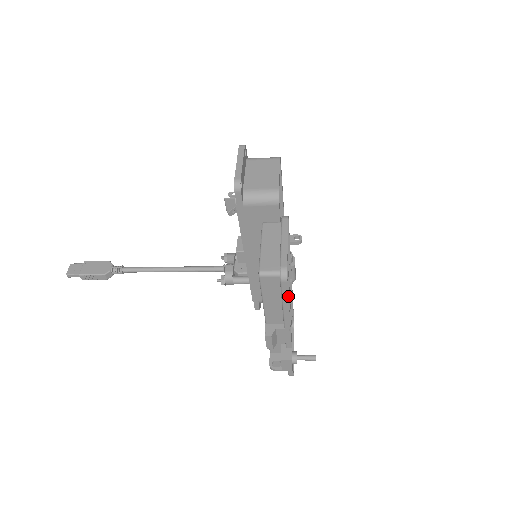
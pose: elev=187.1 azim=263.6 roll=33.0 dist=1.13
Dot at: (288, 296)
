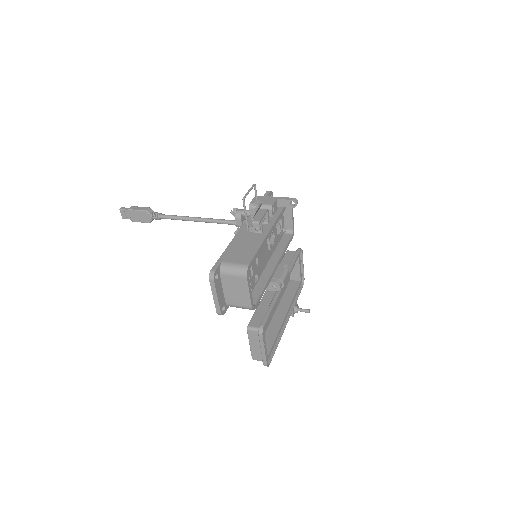
Dot at: (274, 353)
